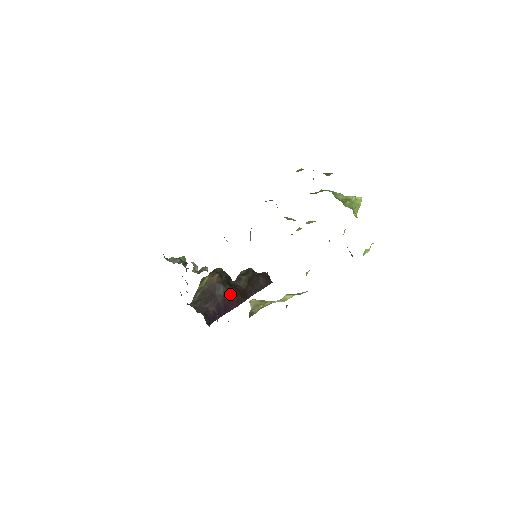
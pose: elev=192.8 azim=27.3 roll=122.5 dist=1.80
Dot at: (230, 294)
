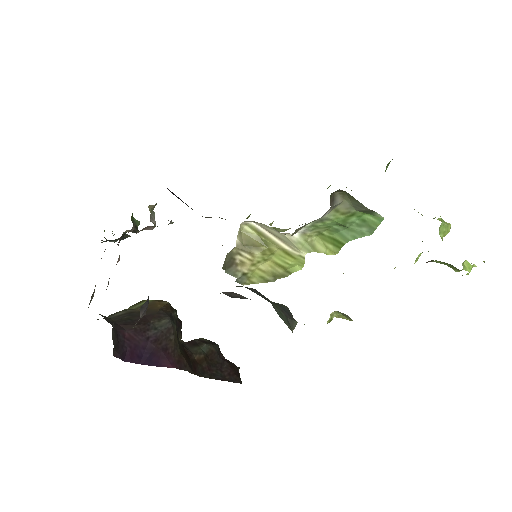
Dot at: (173, 340)
